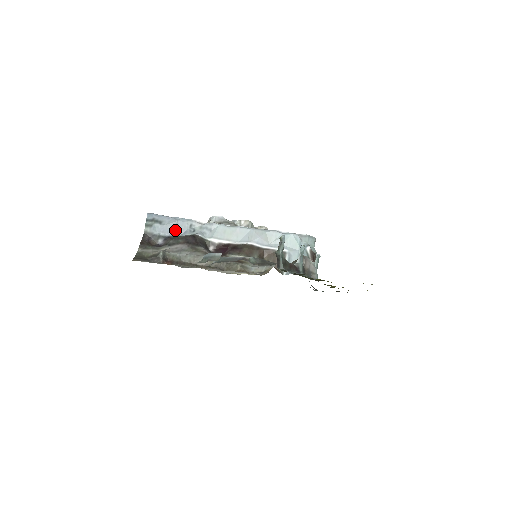
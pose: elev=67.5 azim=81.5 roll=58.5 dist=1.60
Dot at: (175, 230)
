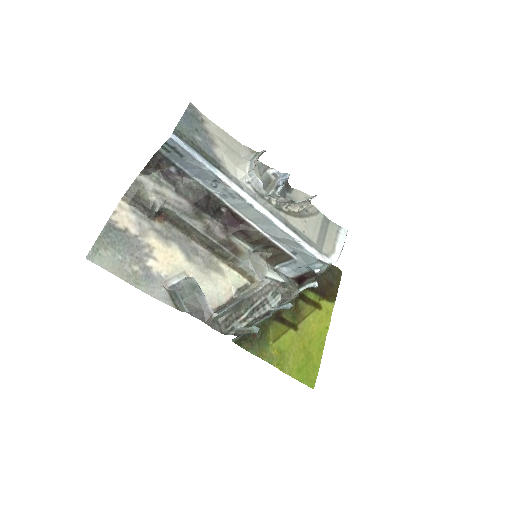
Dot at: (195, 172)
